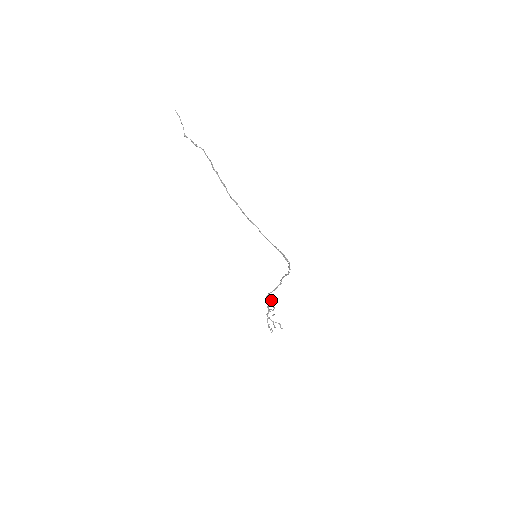
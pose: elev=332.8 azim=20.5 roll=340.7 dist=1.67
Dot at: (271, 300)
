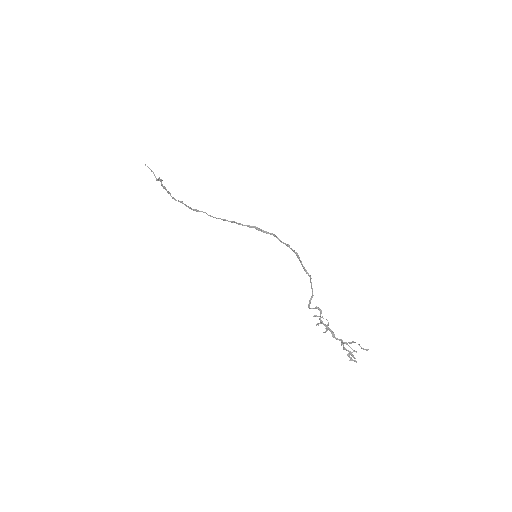
Dot at: (318, 309)
